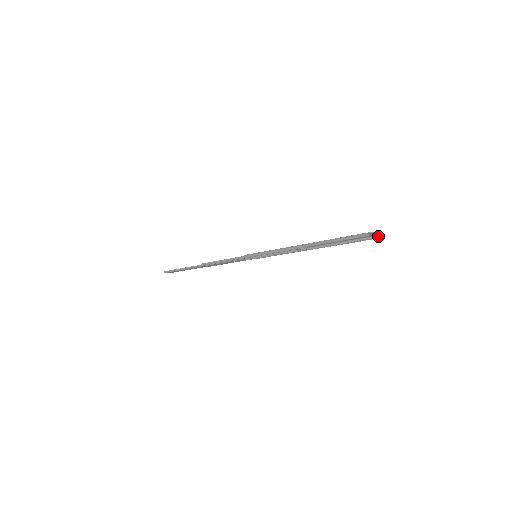
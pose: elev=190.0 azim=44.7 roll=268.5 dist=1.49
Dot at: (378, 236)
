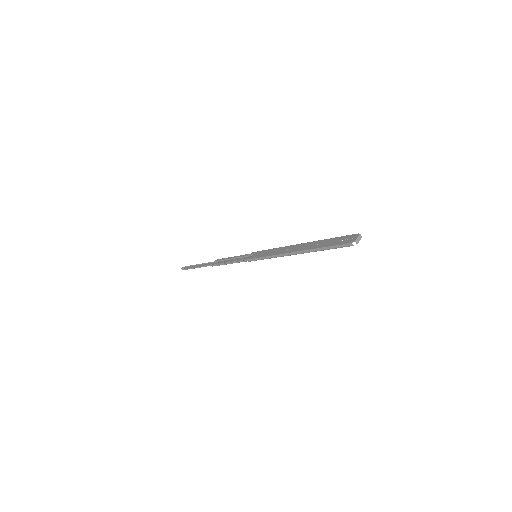
Dot at: (360, 237)
